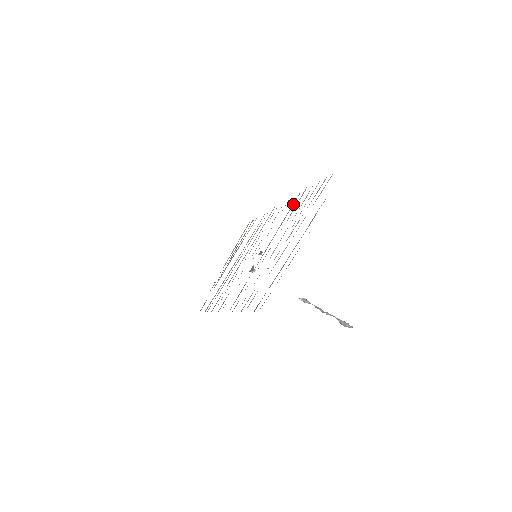
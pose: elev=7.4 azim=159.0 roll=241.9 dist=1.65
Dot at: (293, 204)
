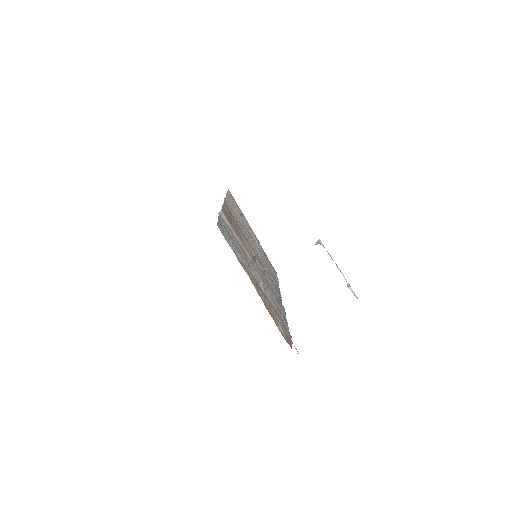
Dot at: (229, 219)
